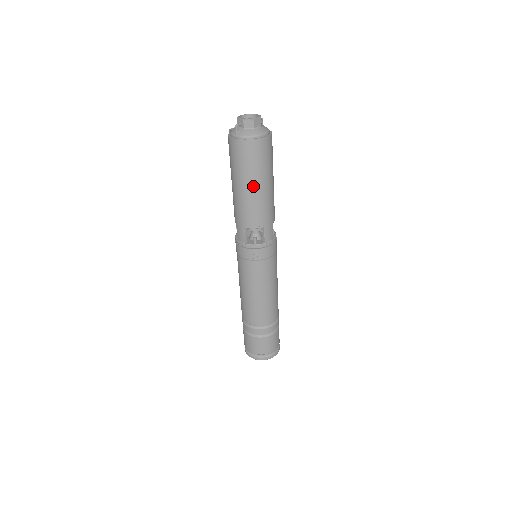
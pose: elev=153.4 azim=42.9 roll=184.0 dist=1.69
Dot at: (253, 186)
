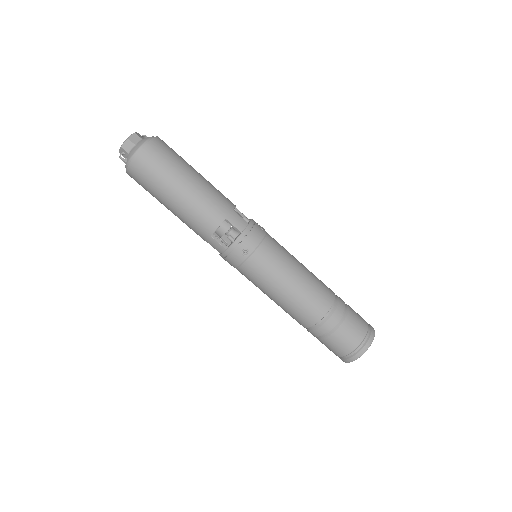
Dot at: (178, 191)
